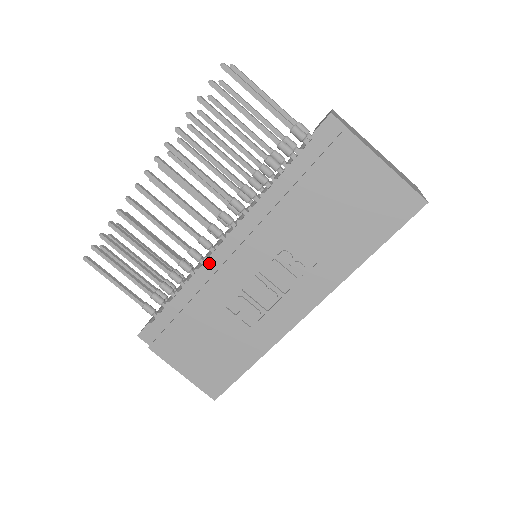
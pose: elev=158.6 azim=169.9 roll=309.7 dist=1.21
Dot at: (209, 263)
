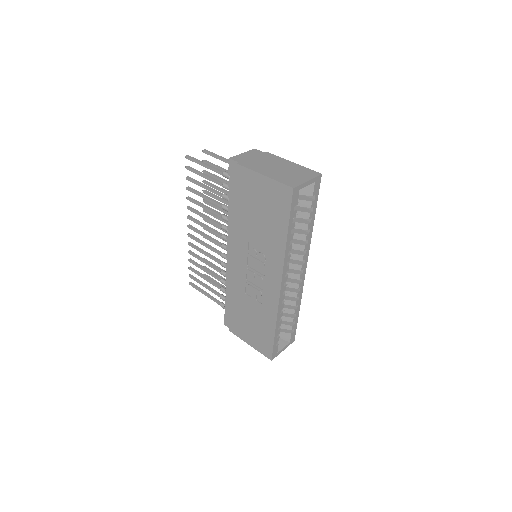
Dot at: (228, 268)
